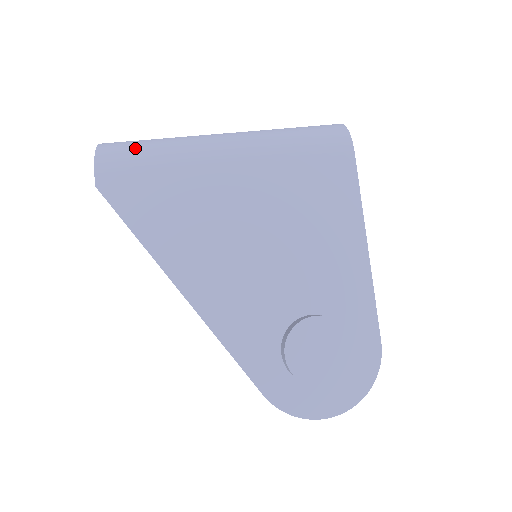
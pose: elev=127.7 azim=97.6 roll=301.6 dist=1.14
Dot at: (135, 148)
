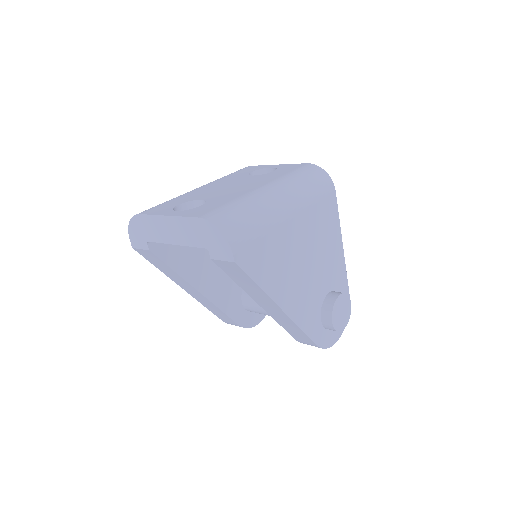
Dot at: (243, 222)
